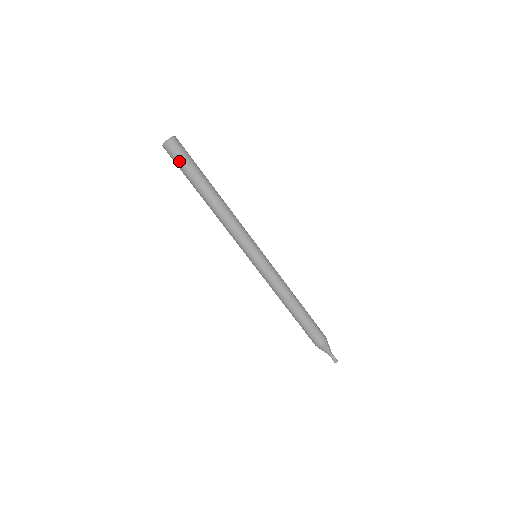
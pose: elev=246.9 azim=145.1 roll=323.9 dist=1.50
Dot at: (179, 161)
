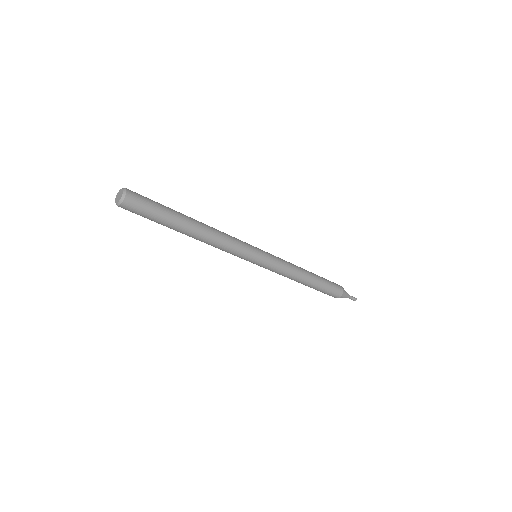
Dot at: (139, 214)
